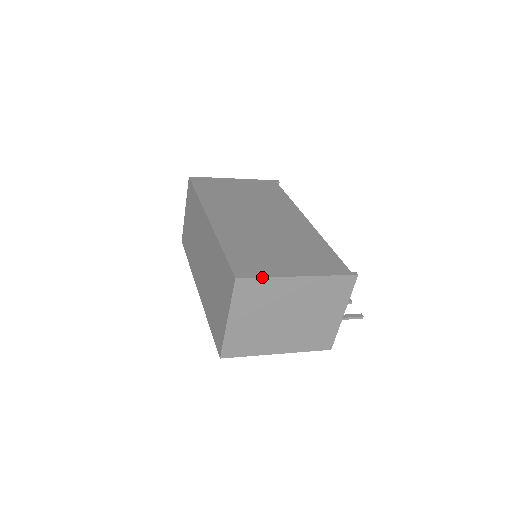
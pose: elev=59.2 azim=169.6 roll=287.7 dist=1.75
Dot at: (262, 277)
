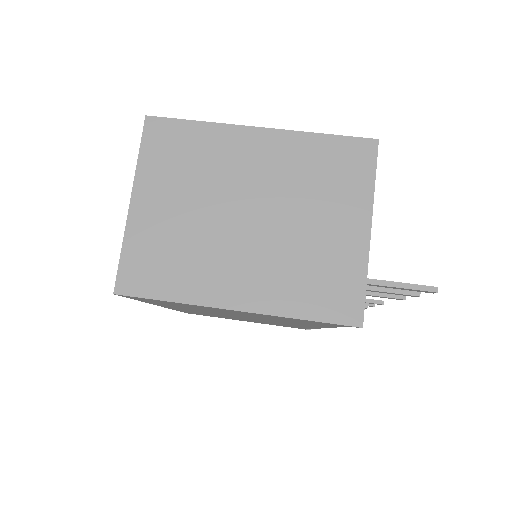
Dot at: (192, 120)
